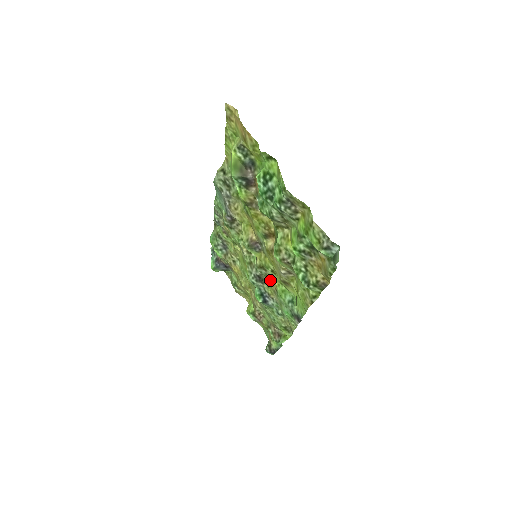
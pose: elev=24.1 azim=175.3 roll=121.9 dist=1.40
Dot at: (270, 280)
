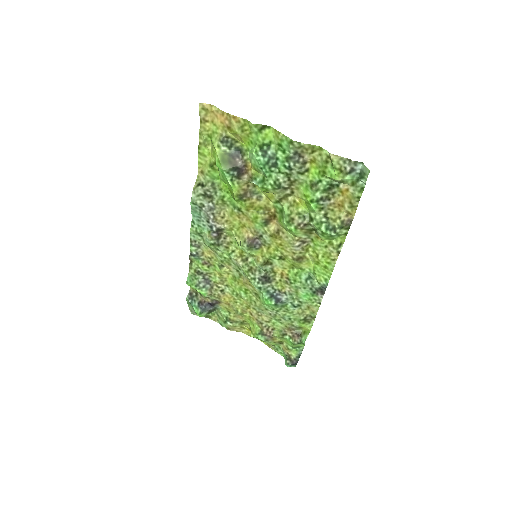
Dot at: (278, 273)
